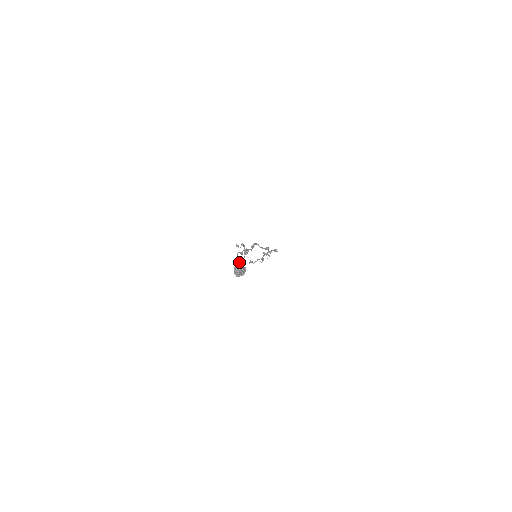
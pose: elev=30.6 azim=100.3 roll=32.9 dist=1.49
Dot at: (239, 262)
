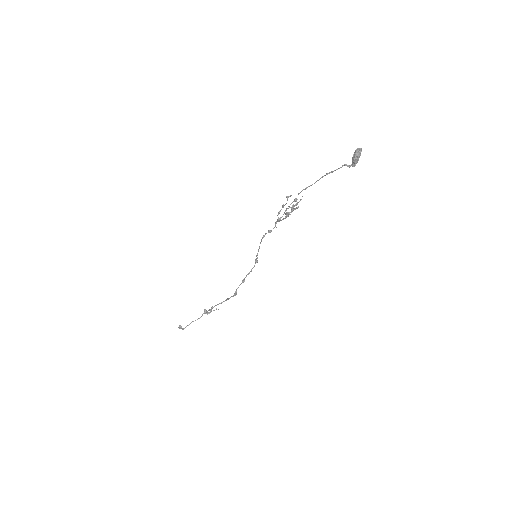
Dot at: (294, 208)
